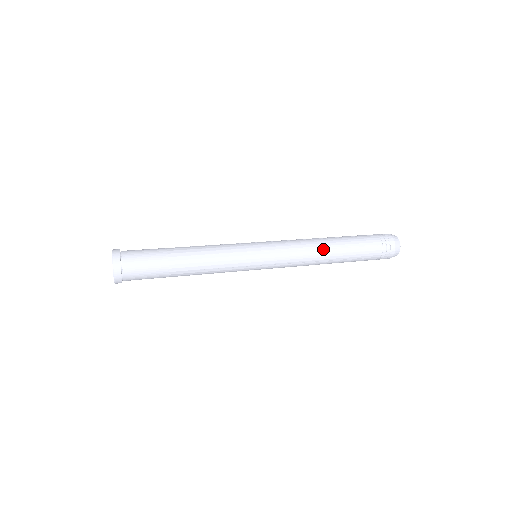
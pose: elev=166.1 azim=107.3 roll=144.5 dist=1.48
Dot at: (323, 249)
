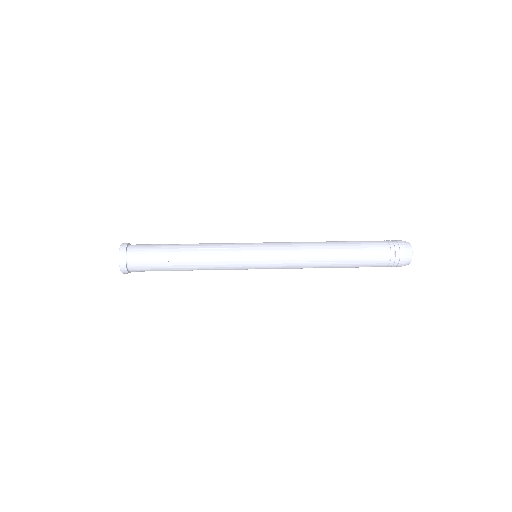
Dot at: (323, 262)
